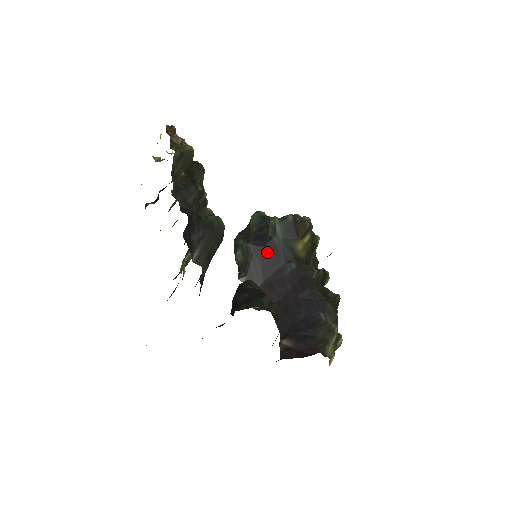
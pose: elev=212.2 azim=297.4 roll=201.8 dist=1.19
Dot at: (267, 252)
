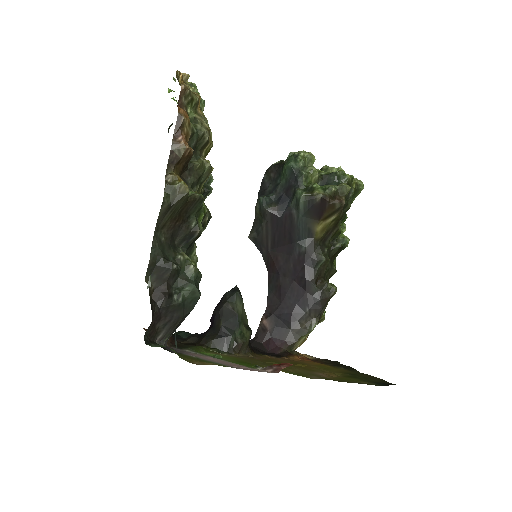
Dot at: (282, 224)
